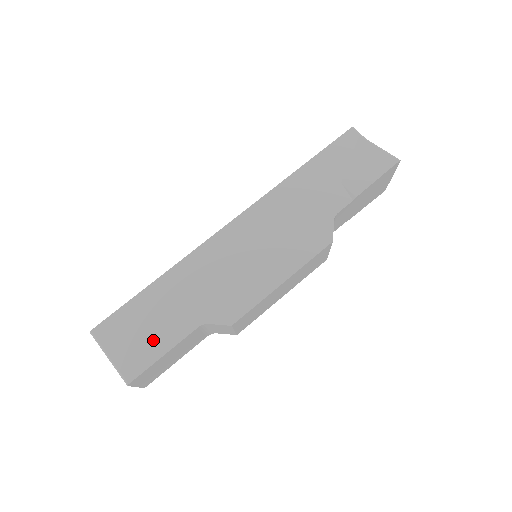
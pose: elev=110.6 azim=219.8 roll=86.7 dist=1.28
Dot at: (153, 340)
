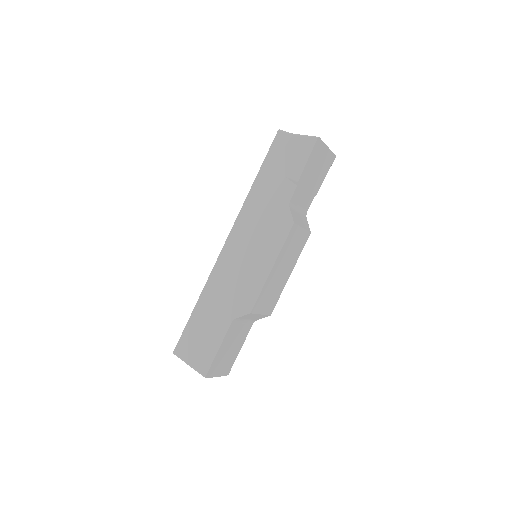
Dot at: (209, 343)
